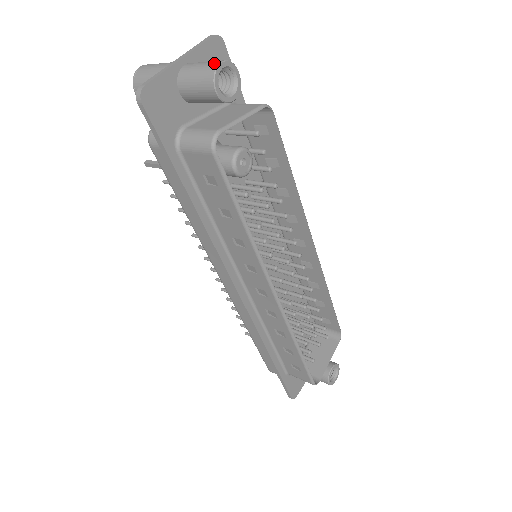
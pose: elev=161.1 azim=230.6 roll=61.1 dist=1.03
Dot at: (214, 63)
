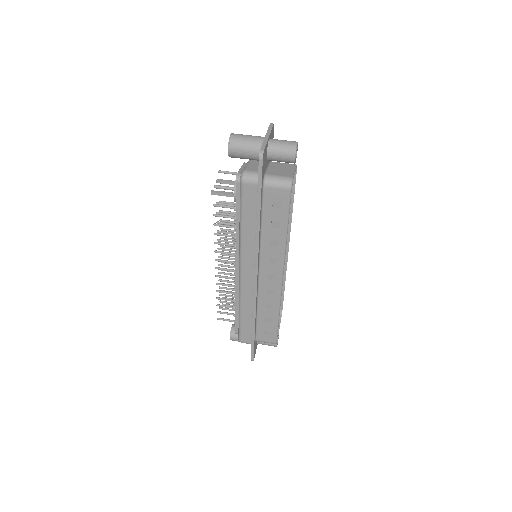
Dot at: (293, 142)
